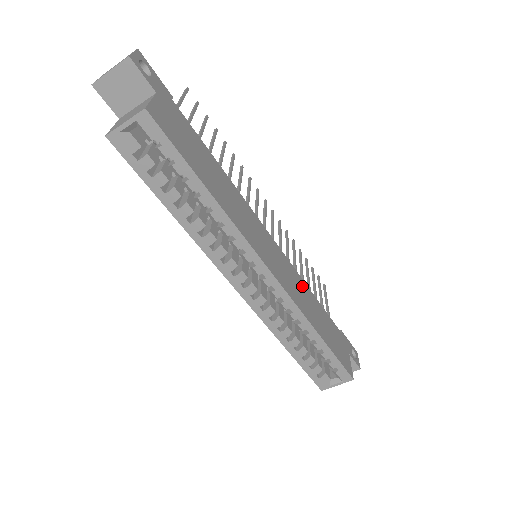
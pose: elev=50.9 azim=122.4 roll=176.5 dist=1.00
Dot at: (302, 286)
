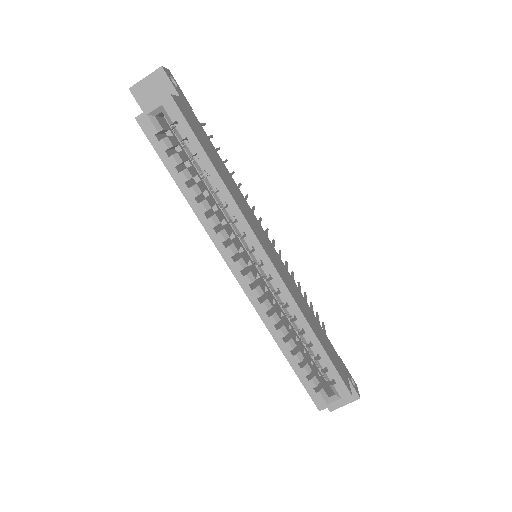
Dot at: (299, 294)
